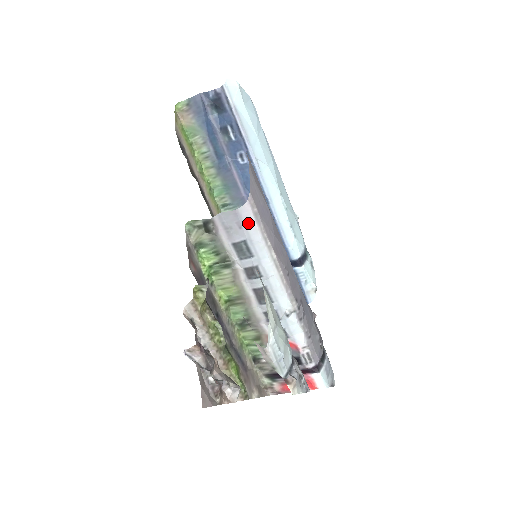
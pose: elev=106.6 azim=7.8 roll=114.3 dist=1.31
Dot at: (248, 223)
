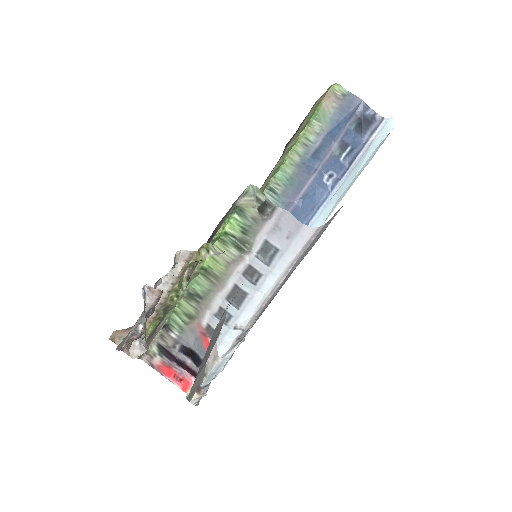
Dot at: (297, 241)
